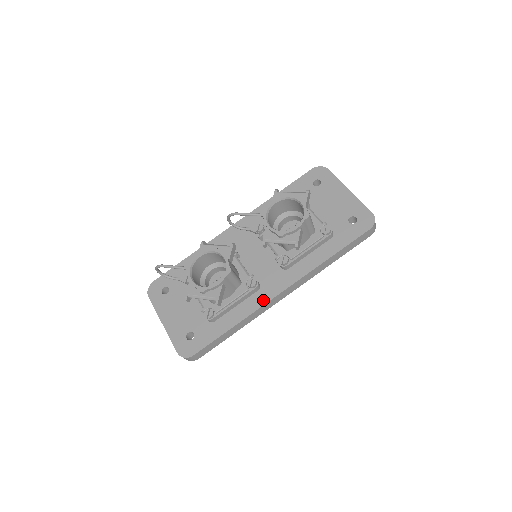
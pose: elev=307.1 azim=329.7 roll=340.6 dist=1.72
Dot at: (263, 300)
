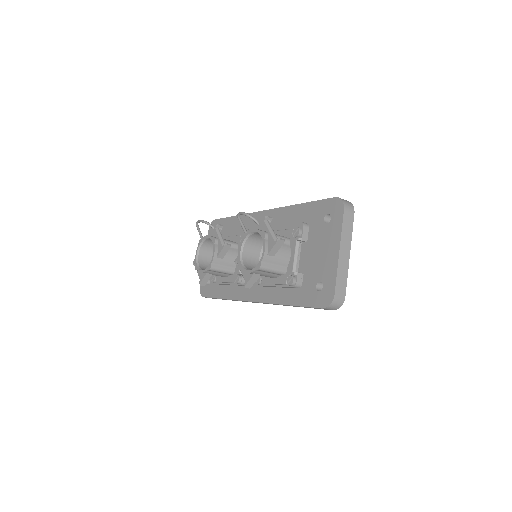
Dot at: (242, 296)
